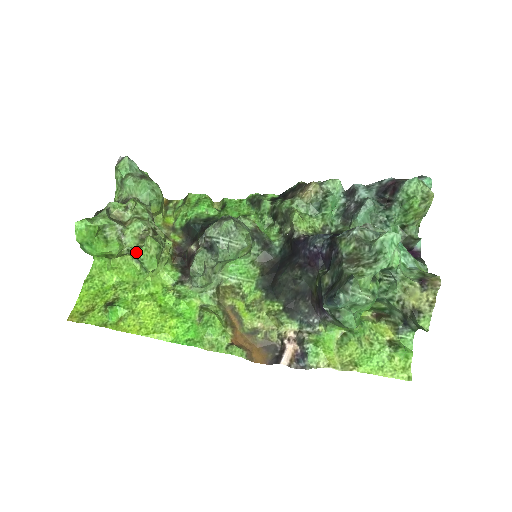
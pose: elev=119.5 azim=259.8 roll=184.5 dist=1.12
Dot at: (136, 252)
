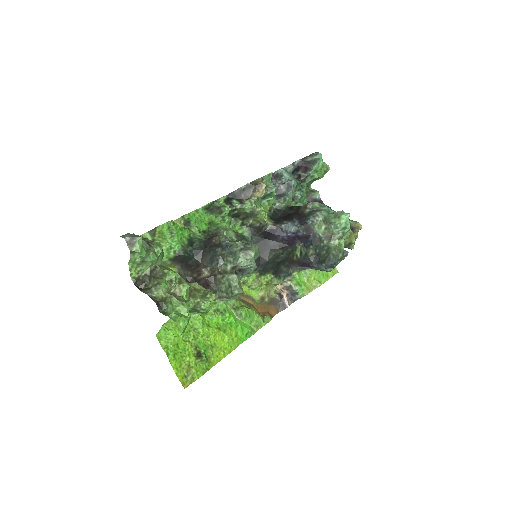
Dot at: (198, 309)
